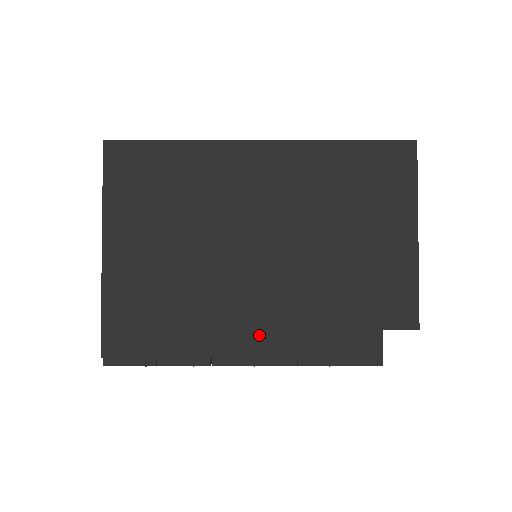
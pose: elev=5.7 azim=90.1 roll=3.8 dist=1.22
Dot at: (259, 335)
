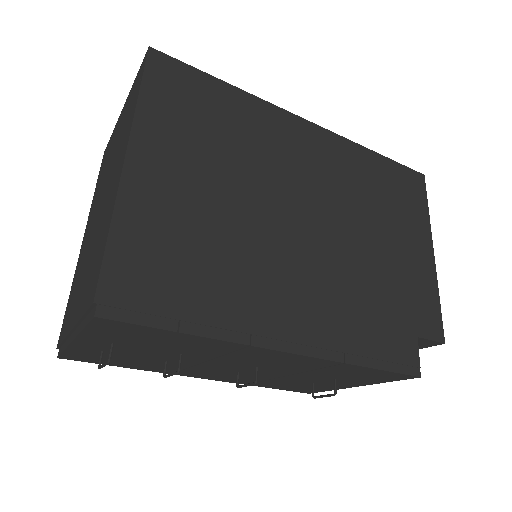
Dot at: (306, 316)
